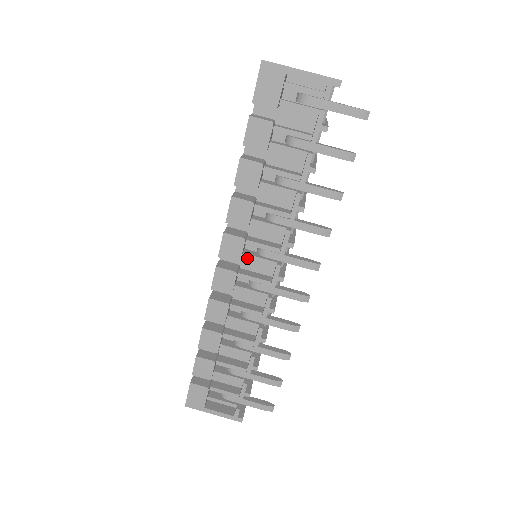
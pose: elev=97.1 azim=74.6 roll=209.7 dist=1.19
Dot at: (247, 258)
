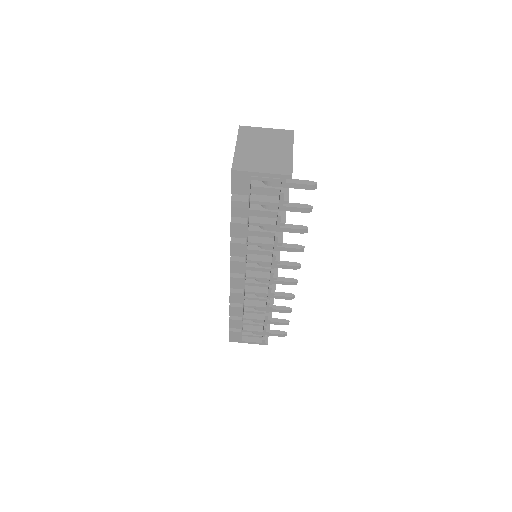
Dot at: occluded
